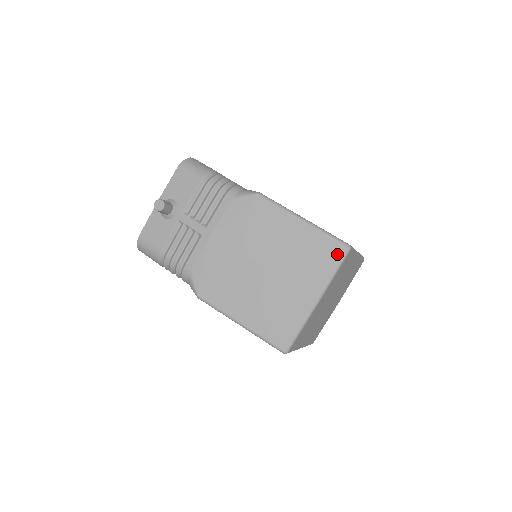
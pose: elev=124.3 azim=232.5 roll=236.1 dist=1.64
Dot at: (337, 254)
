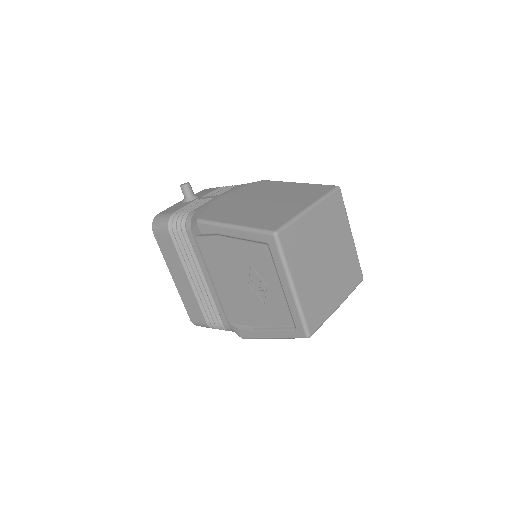
Dot at: (328, 189)
